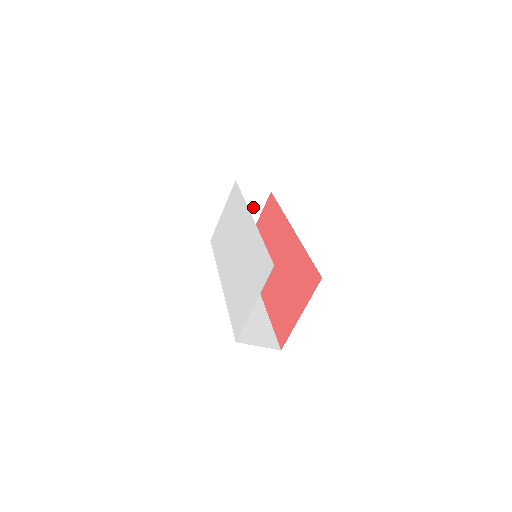
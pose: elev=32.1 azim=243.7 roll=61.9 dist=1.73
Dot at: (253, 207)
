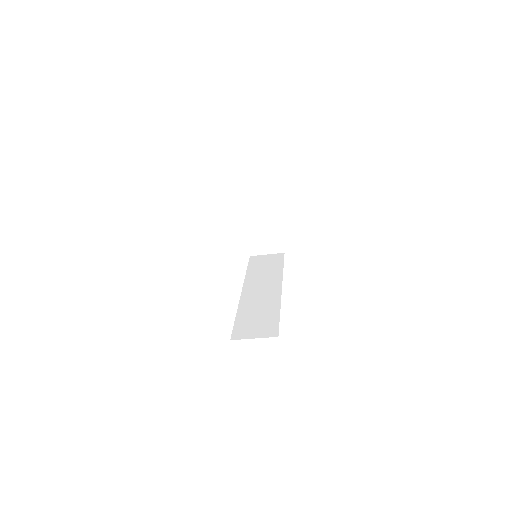
Dot at: (269, 211)
